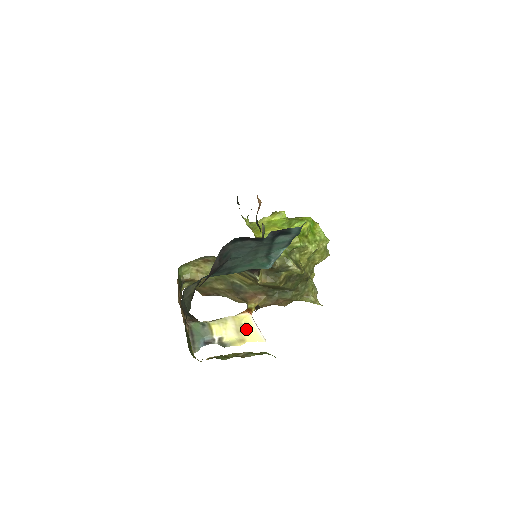
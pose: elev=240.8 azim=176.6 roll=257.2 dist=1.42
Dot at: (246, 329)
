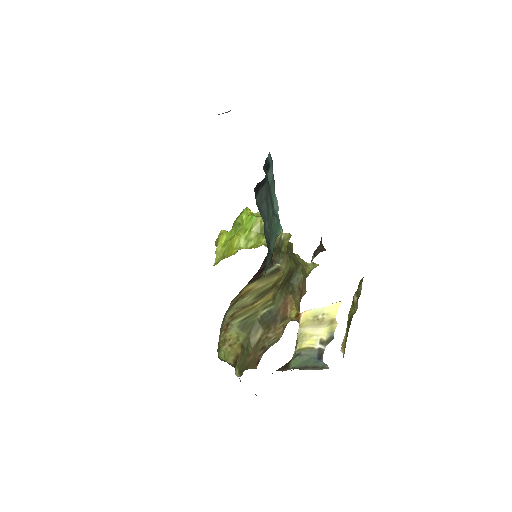
Dot at: (320, 317)
